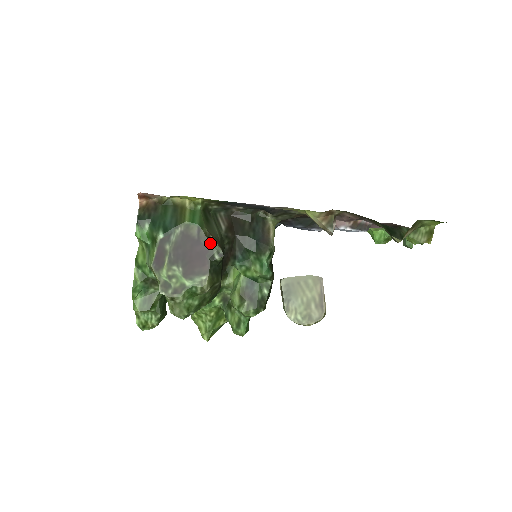
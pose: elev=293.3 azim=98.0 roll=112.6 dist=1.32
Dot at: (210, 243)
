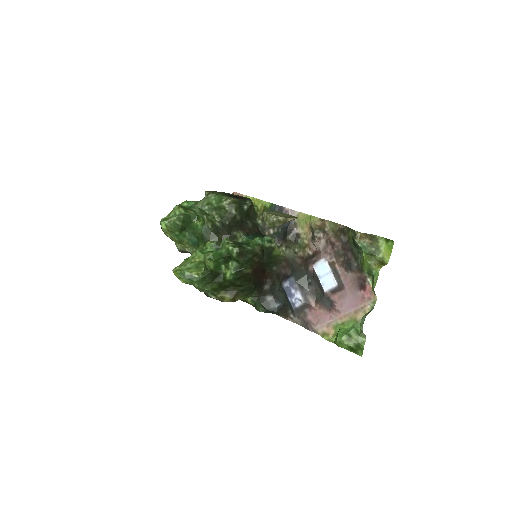
Dot at: (250, 200)
